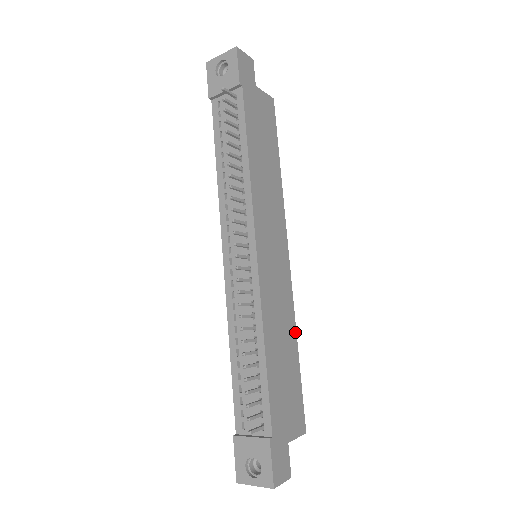
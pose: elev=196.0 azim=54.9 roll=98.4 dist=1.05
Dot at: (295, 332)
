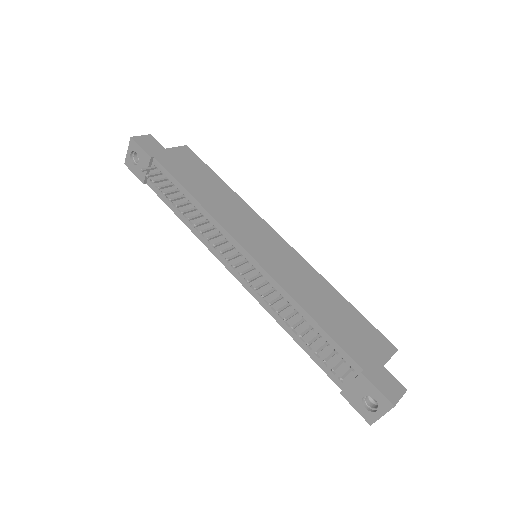
Dot at: (328, 284)
